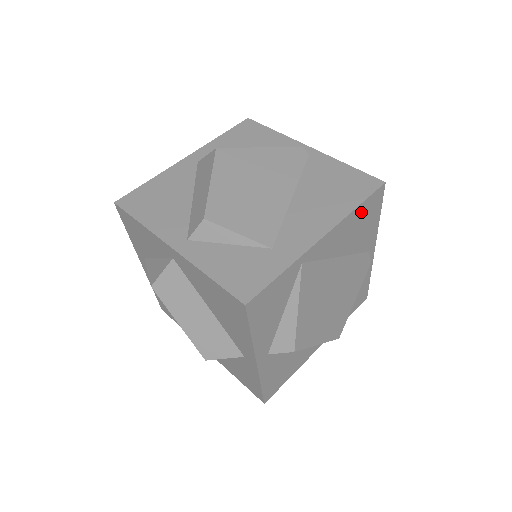
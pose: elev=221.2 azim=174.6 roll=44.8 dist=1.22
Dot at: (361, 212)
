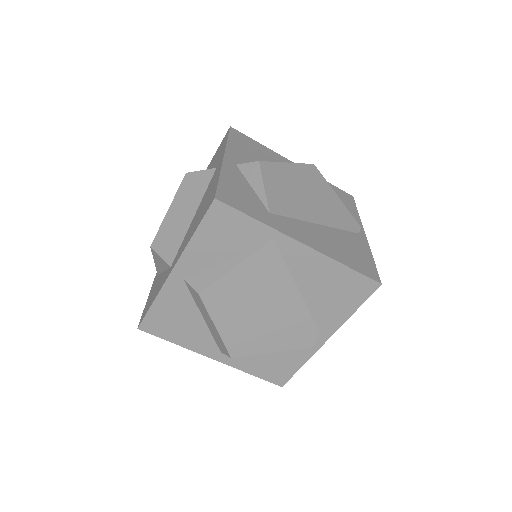
Dot at: (345, 277)
